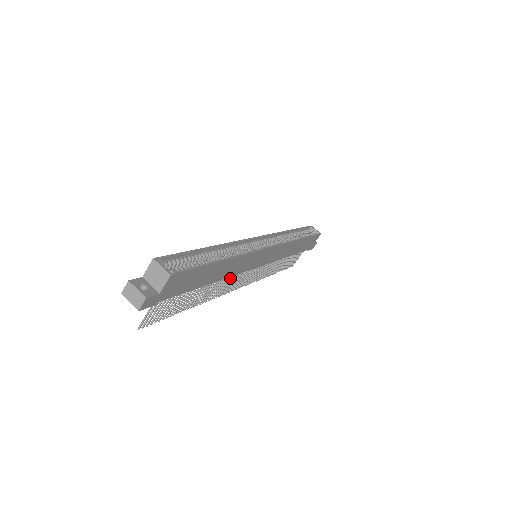
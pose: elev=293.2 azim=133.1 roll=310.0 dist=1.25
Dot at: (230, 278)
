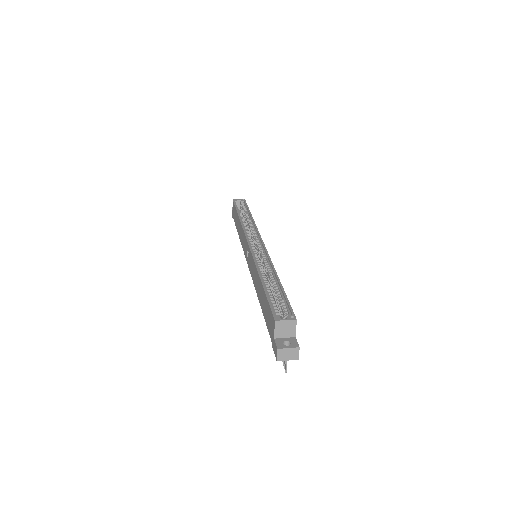
Dot at: occluded
